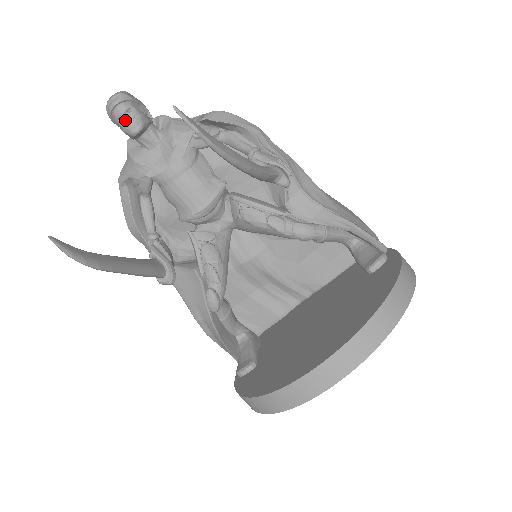
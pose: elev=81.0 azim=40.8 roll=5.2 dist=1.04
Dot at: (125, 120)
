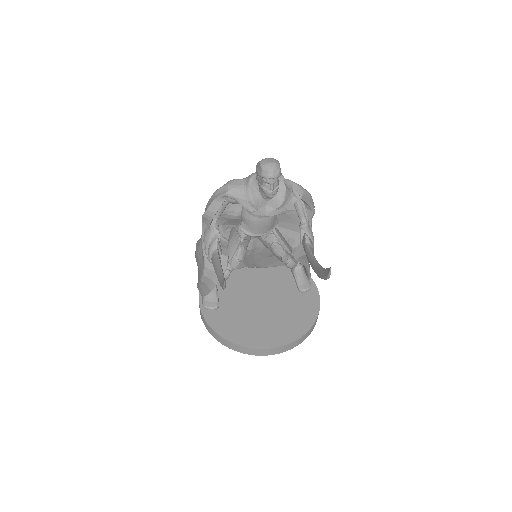
Dot at: (271, 189)
